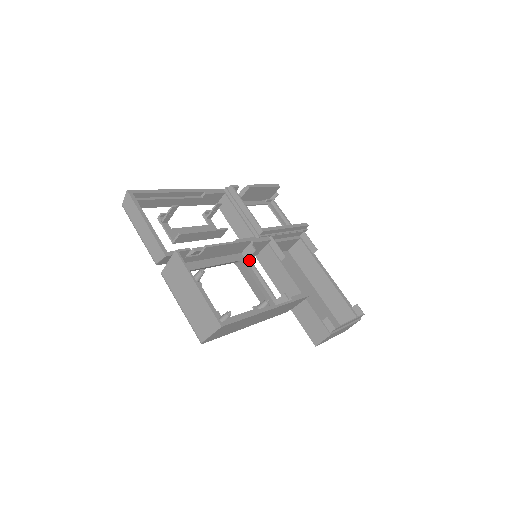
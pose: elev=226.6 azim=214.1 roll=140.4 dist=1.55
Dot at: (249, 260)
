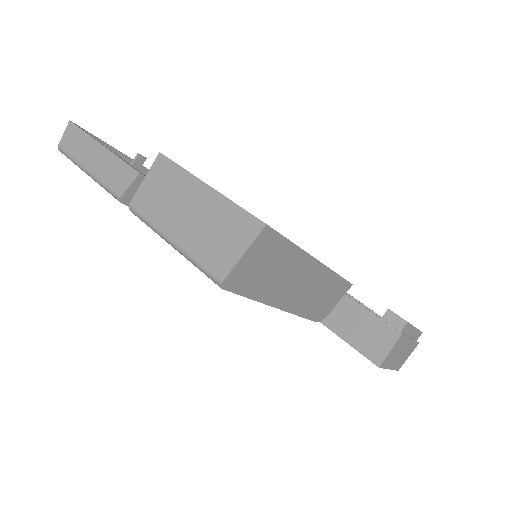
Dot at: occluded
